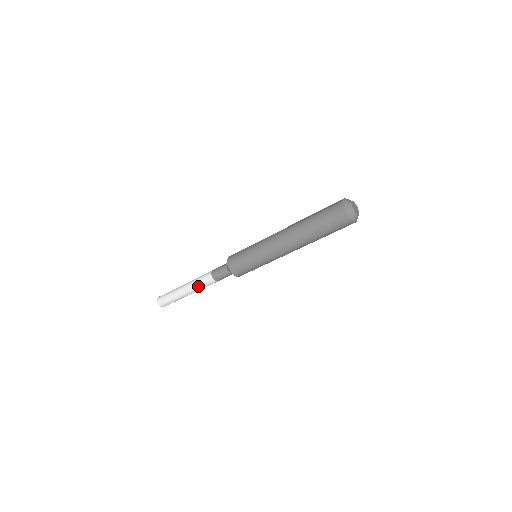
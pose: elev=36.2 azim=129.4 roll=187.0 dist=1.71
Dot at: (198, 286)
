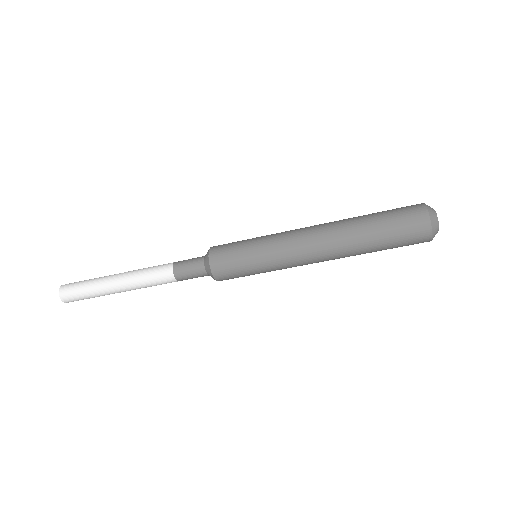
Dot at: (146, 286)
